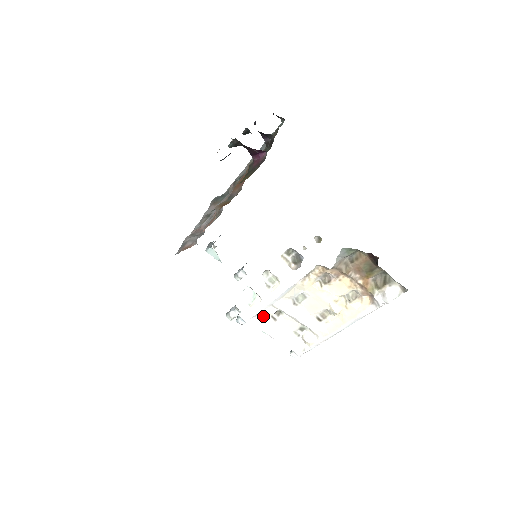
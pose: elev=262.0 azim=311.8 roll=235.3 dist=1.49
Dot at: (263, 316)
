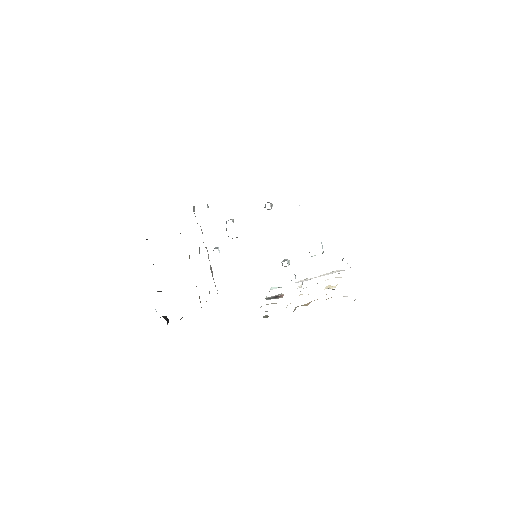
Dot at: (299, 281)
